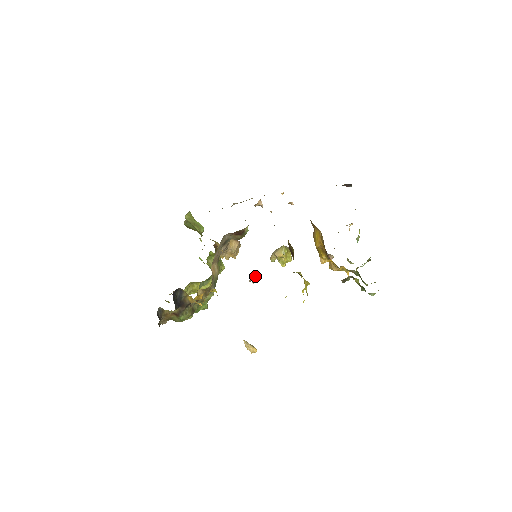
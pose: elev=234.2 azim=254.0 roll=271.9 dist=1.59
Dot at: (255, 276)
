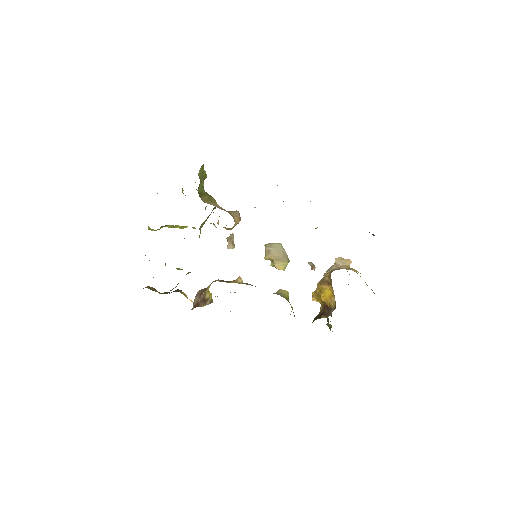
Dot at: (233, 238)
